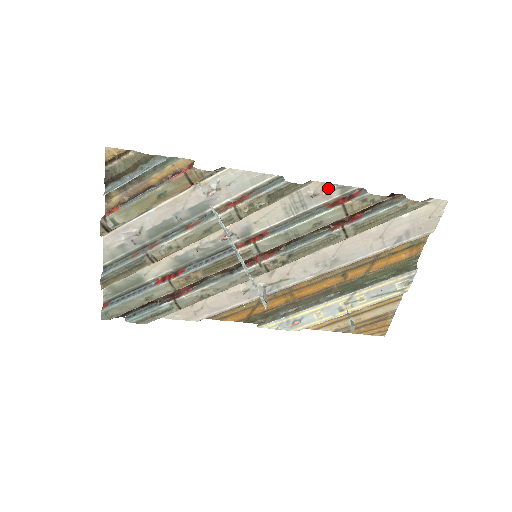
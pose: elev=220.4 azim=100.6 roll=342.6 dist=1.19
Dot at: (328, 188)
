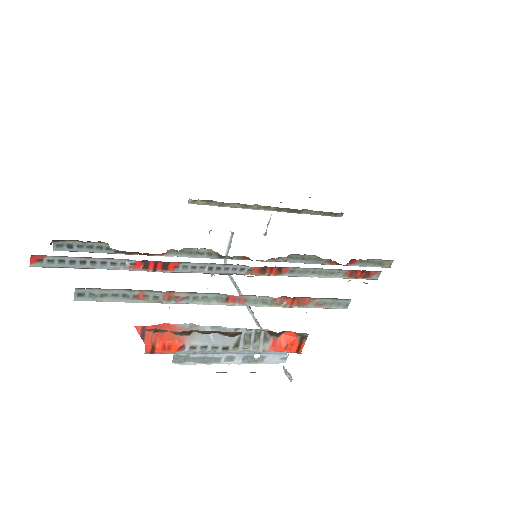
Dot at: occluded
